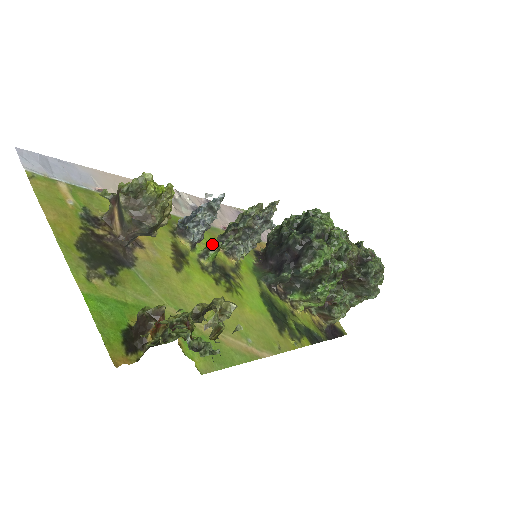
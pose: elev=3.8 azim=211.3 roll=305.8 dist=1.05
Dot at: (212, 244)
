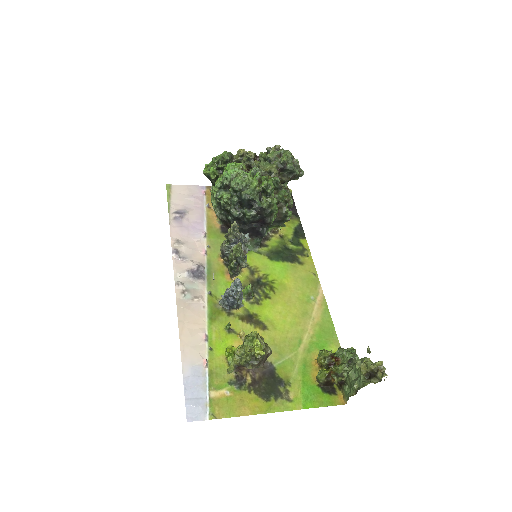
Dot at: (247, 290)
